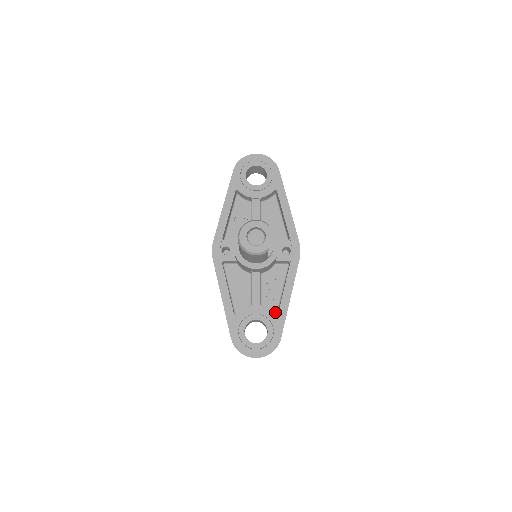
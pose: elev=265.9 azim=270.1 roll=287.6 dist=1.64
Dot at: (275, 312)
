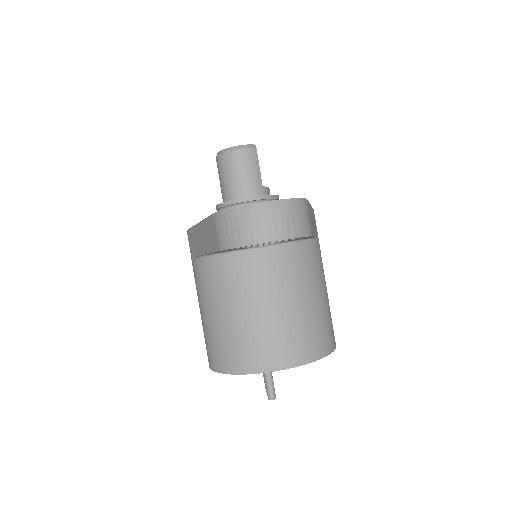
Dot at: occluded
